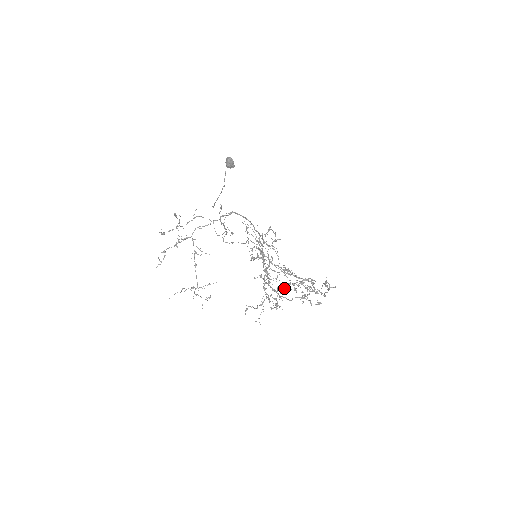
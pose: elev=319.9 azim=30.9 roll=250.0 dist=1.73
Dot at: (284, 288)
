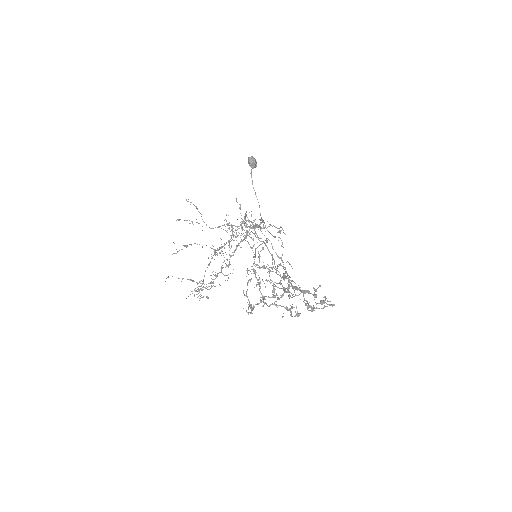
Dot at: (273, 296)
